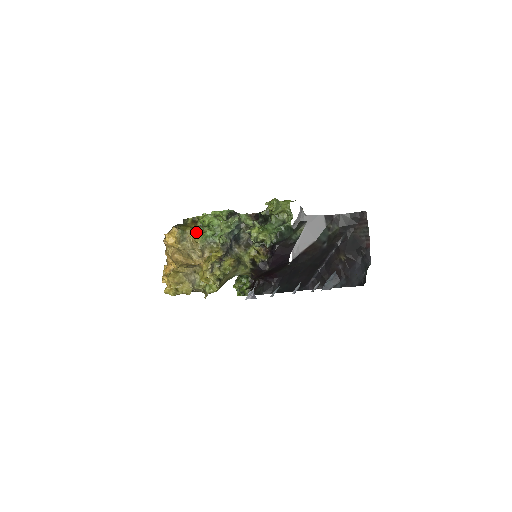
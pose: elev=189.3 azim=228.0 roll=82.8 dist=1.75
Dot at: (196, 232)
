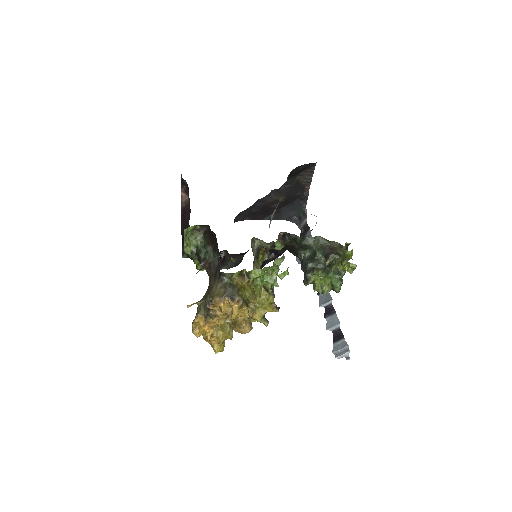
Dot at: (254, 292)
